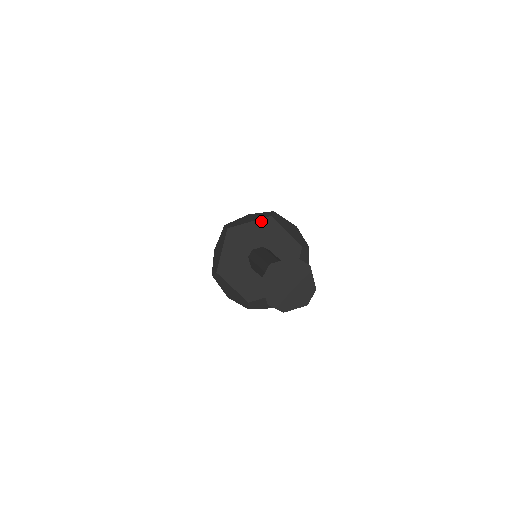
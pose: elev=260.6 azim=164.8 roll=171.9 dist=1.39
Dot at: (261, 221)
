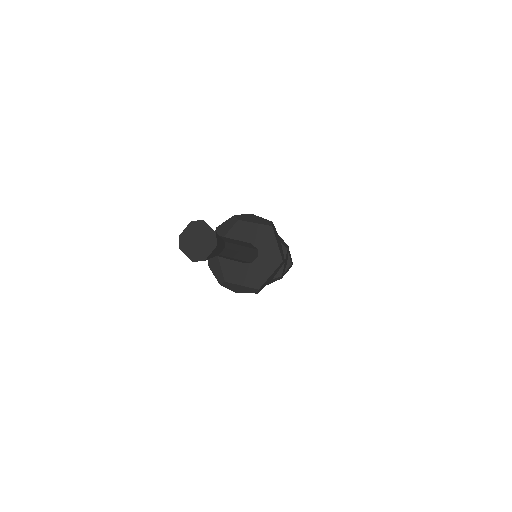
Dot at: (234, 228)
